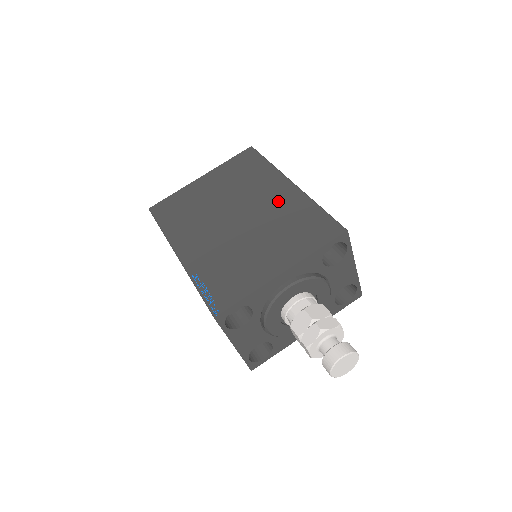
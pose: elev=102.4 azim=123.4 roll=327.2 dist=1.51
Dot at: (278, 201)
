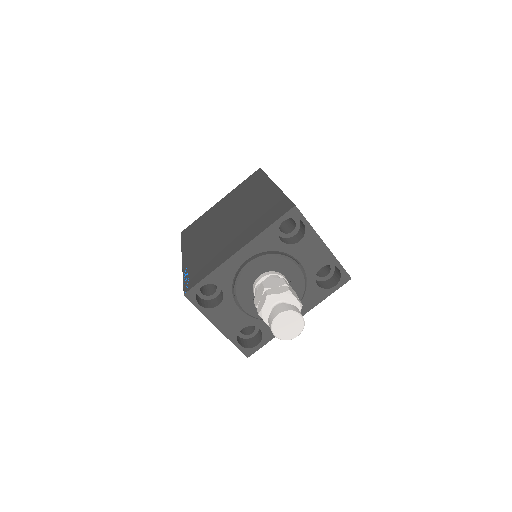
Dot at: (259, 200)
